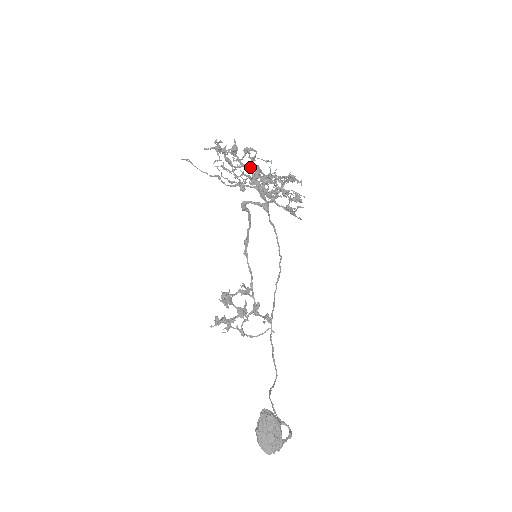
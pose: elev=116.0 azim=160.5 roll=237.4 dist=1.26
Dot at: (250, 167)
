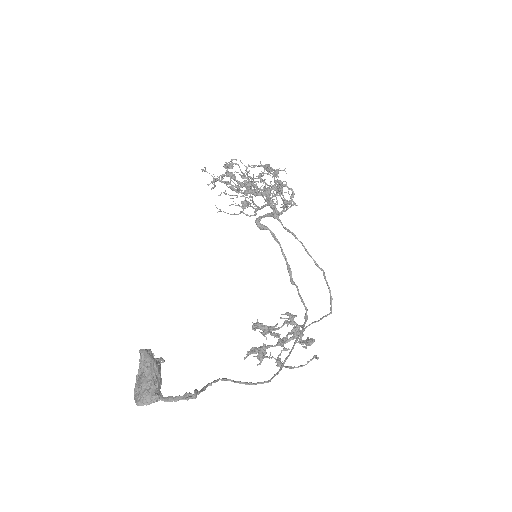
Dot at: (253, 187)
